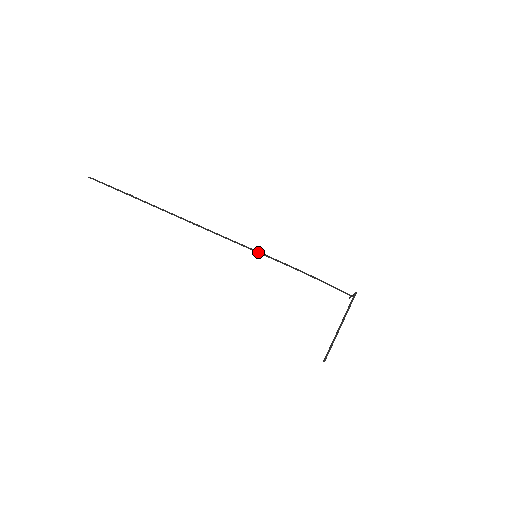
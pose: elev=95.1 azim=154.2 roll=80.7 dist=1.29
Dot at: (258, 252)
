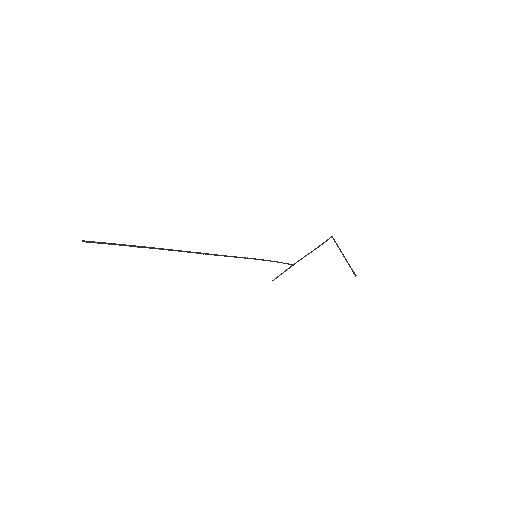
Dot at: (246, 258)
